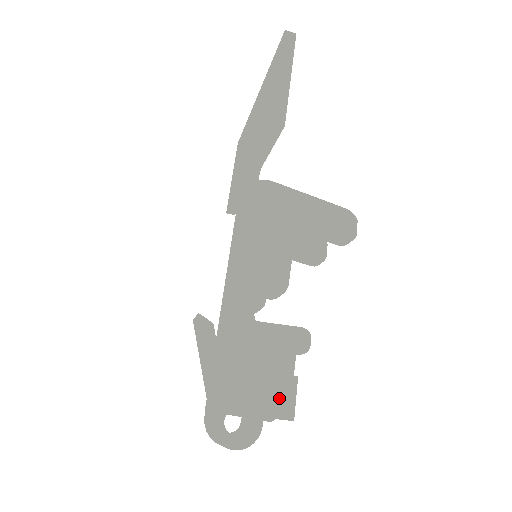
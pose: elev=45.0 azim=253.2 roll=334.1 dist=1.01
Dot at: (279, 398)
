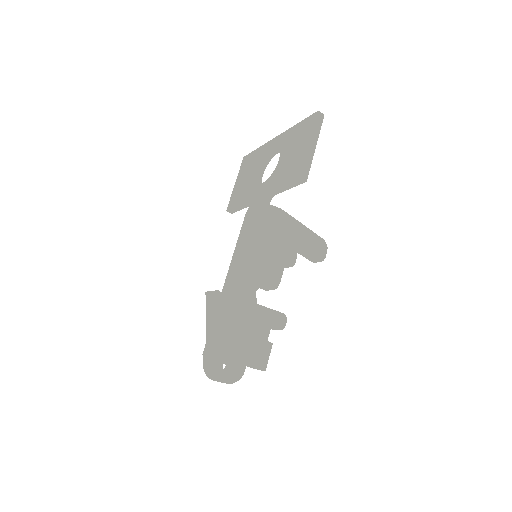
Dot at: (262, 356)
